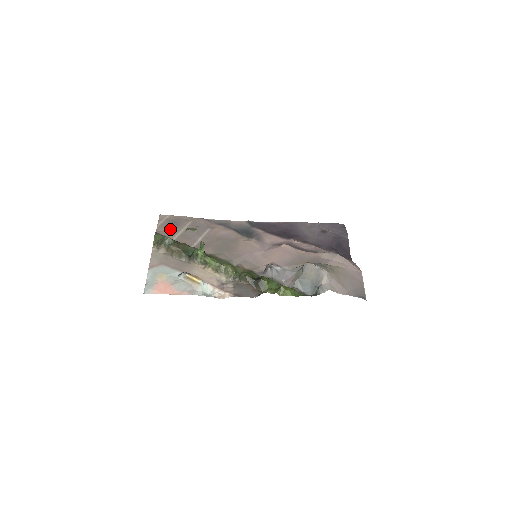
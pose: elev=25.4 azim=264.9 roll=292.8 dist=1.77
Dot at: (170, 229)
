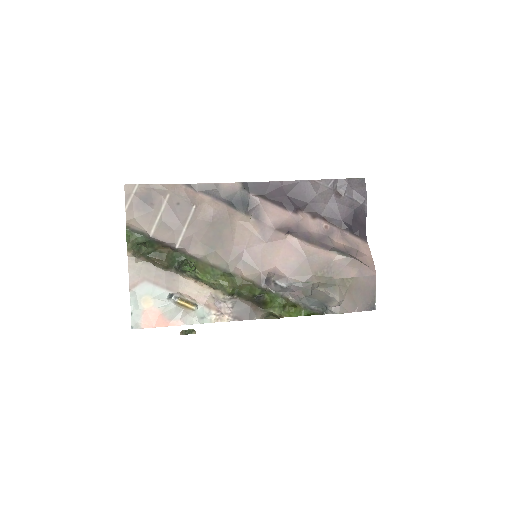
Dot at: (143, 214)
